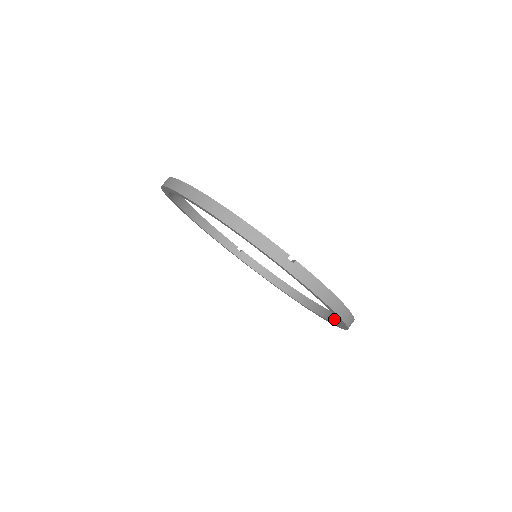
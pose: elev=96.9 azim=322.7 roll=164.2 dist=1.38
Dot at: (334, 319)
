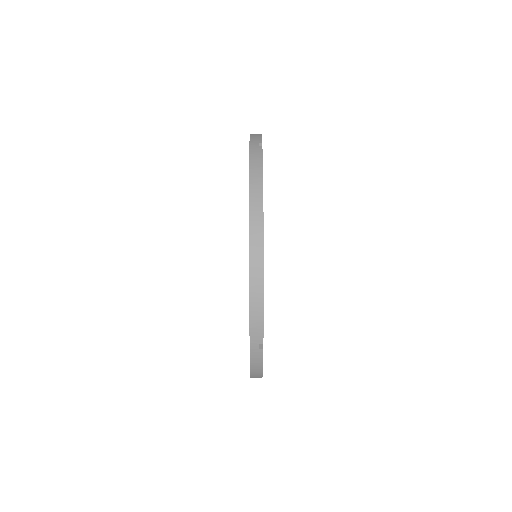
Dot at: occluded
